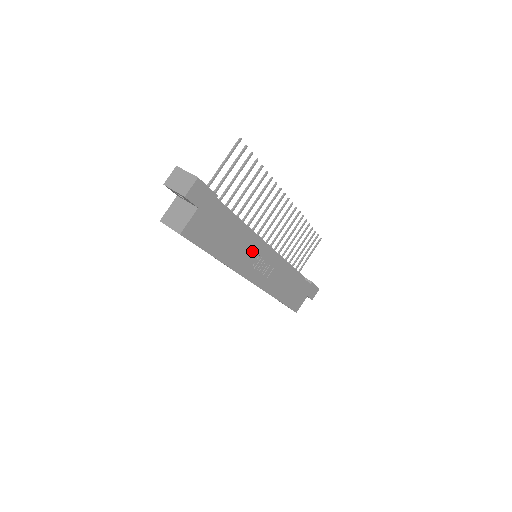
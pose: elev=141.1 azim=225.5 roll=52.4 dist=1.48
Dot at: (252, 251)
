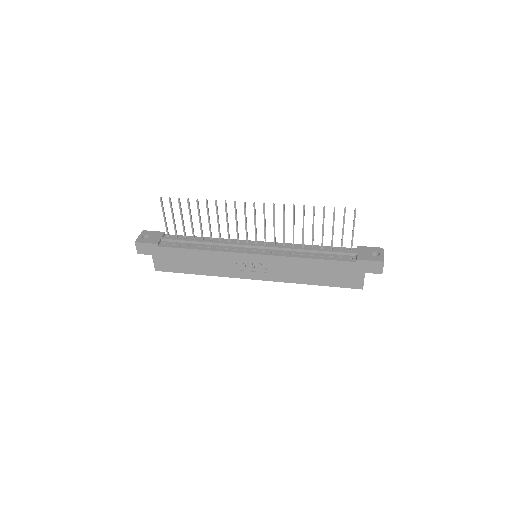
Dot at: (228, 261)
